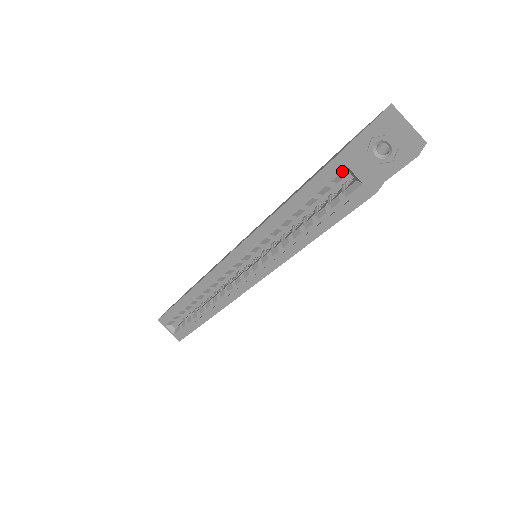
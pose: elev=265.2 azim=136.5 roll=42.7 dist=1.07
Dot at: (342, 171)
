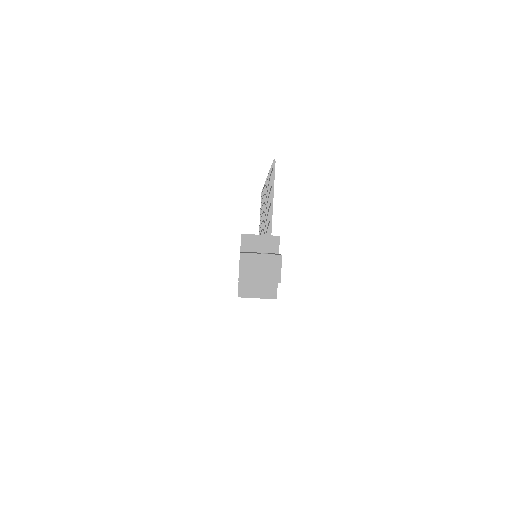
Dot at: occluded
